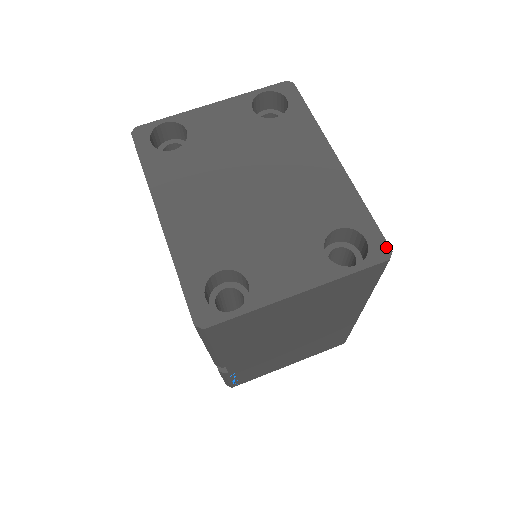
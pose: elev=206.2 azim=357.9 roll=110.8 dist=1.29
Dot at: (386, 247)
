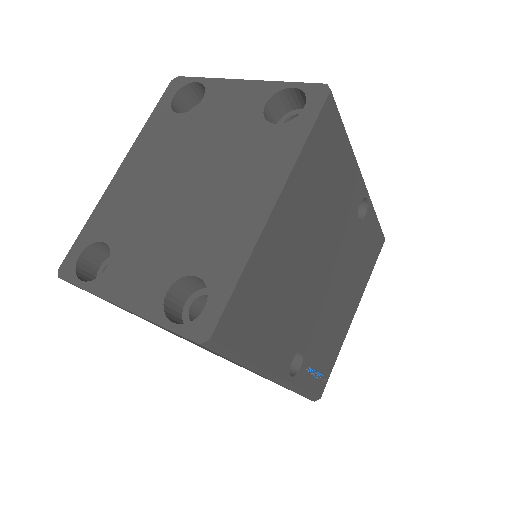
Dot at: (210, 330)
